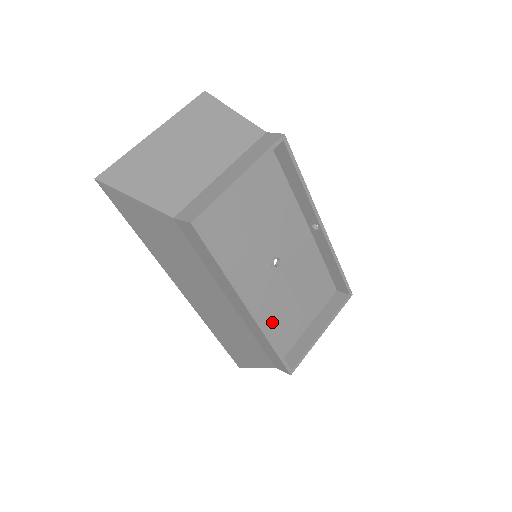
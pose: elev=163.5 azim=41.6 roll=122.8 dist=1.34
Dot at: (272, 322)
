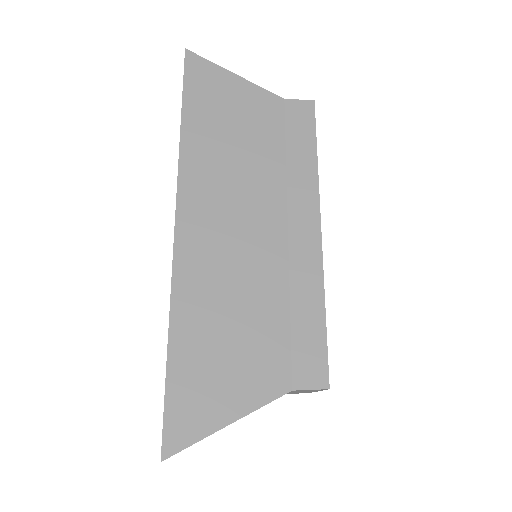
Dot at: occluded
